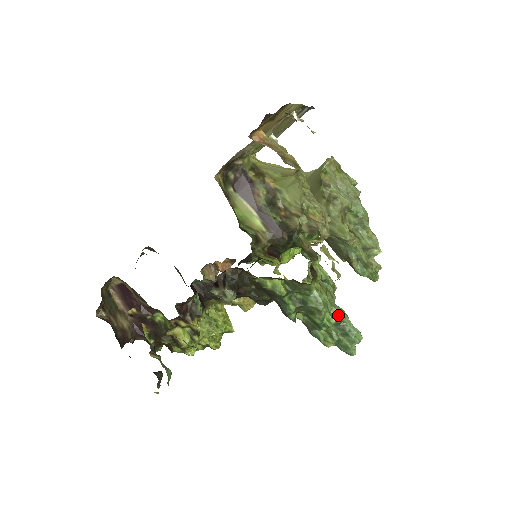
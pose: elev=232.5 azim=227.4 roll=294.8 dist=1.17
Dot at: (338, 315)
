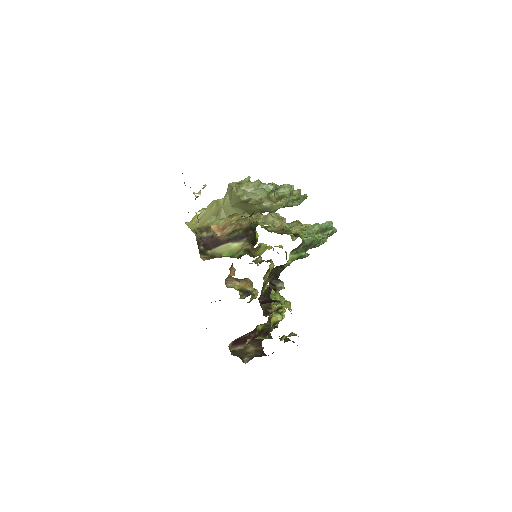
Dot at: (316, 229)
